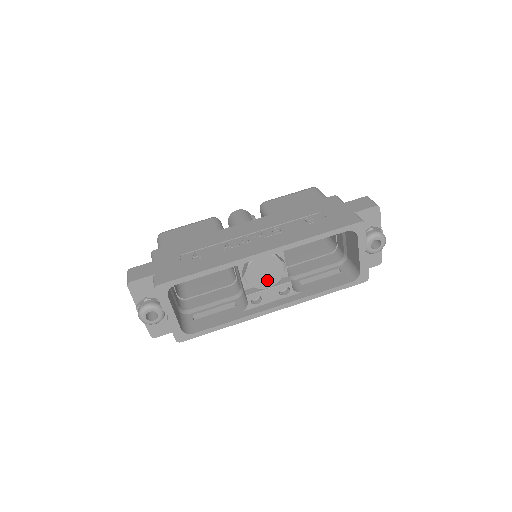
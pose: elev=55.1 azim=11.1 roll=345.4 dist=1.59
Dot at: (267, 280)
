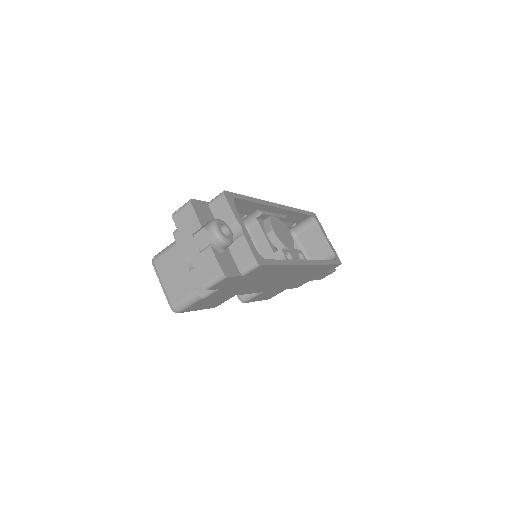
Dot at: (287, 241)
